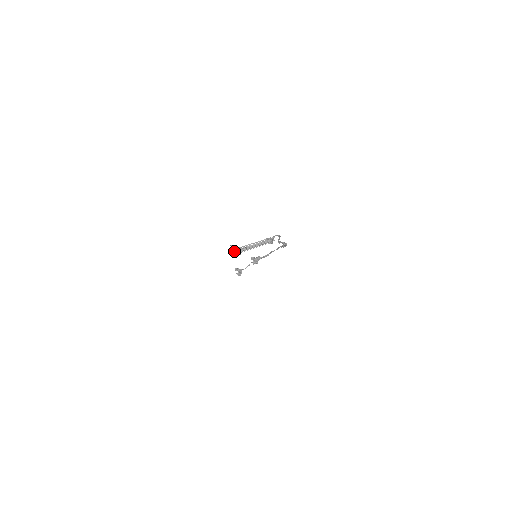
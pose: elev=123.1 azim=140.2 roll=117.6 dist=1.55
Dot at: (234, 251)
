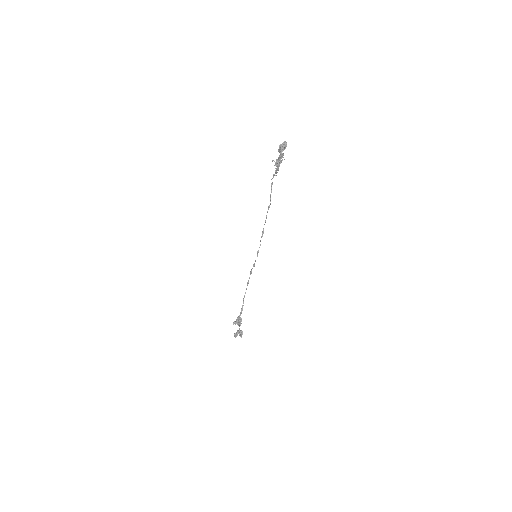
Dot at: (283, 143)
